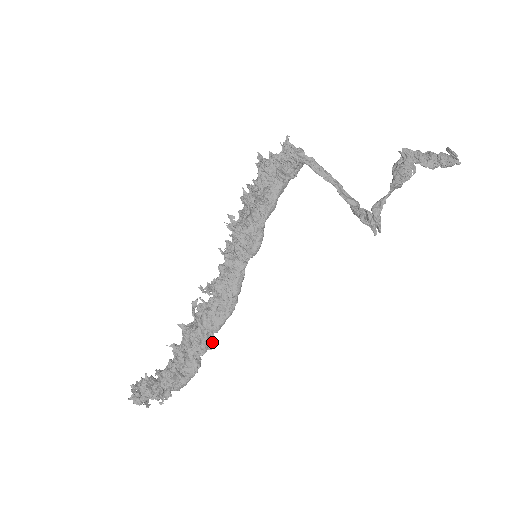
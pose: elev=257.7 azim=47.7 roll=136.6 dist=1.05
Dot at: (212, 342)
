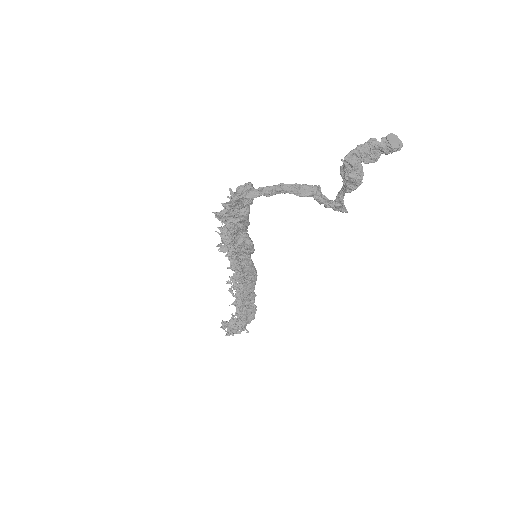
Dot at: (254, 293)
